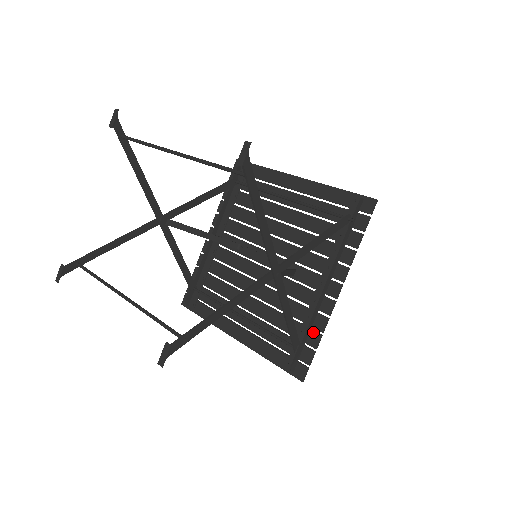
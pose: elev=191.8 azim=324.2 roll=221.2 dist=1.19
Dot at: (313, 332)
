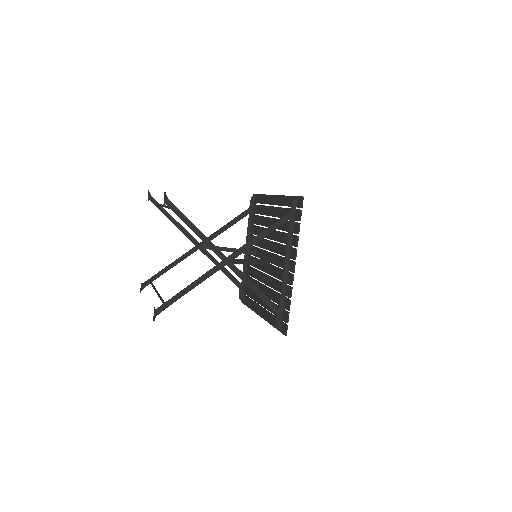
Dot at: (286, 299)
